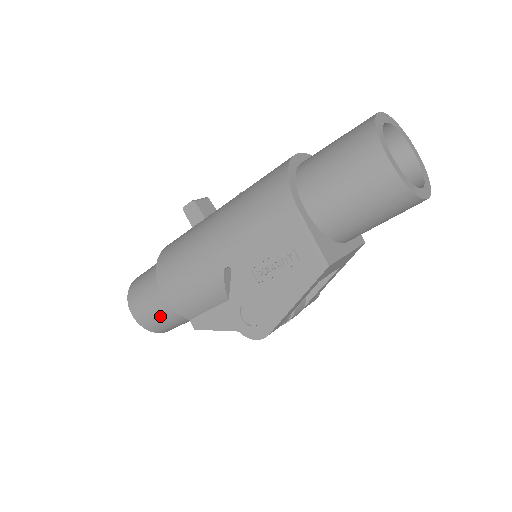
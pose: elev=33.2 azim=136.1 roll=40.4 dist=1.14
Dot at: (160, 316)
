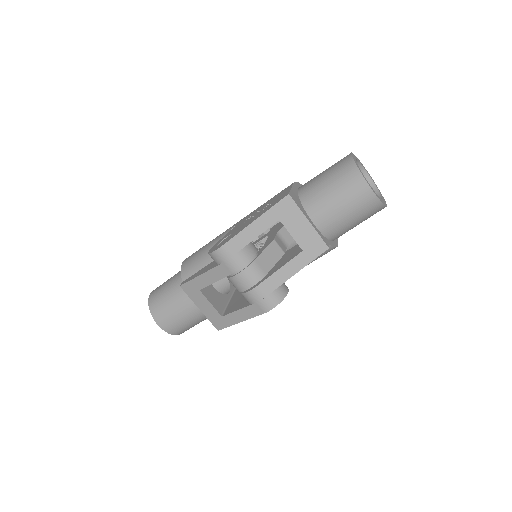
Dot at: (167, 287)
